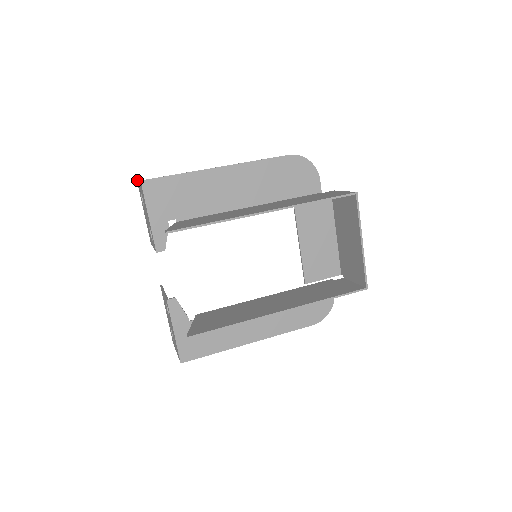
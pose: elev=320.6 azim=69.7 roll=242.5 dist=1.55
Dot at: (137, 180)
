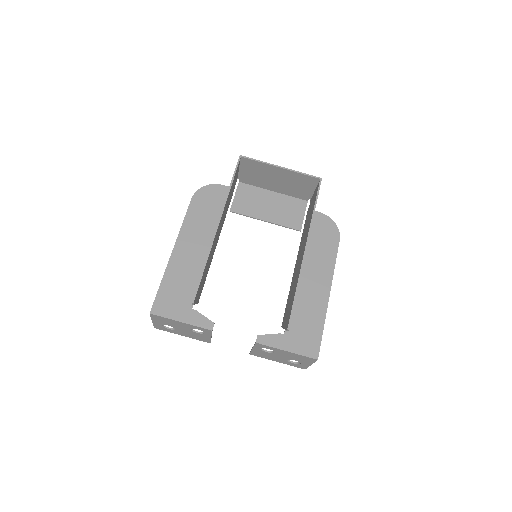
Dot at: occluded
